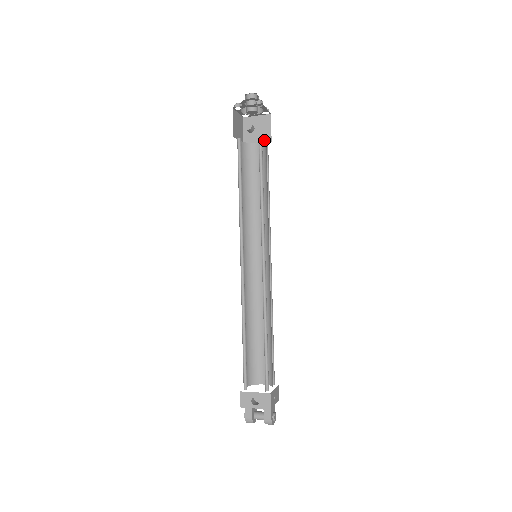
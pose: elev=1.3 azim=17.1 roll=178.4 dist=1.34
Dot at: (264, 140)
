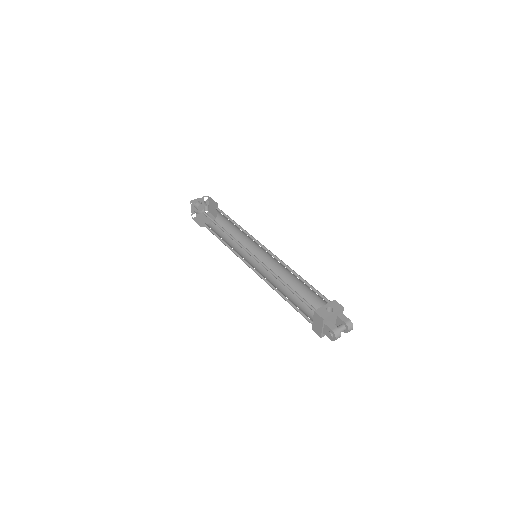
Dot at: occluded
